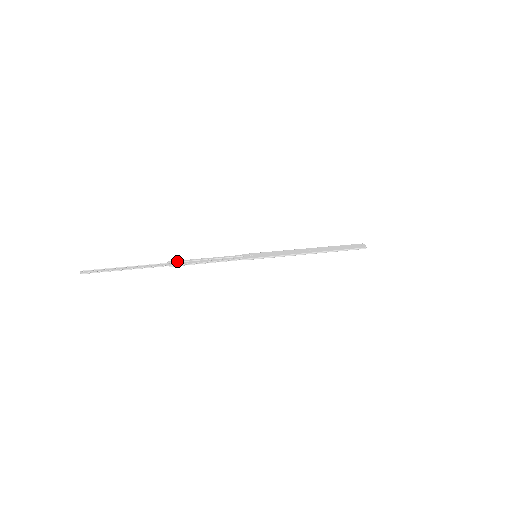
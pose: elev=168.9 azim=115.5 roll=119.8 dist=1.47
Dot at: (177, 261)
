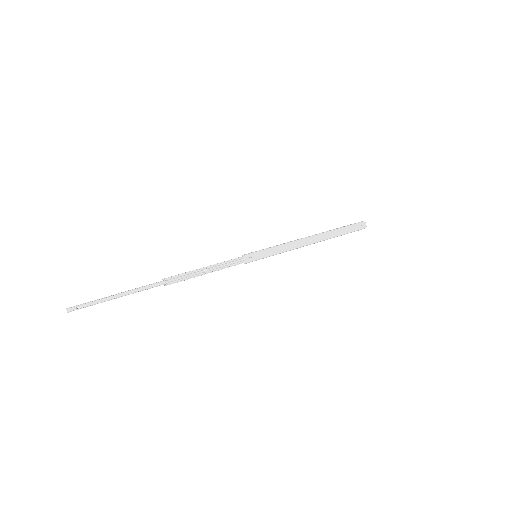
Dot at: (173, 277)
